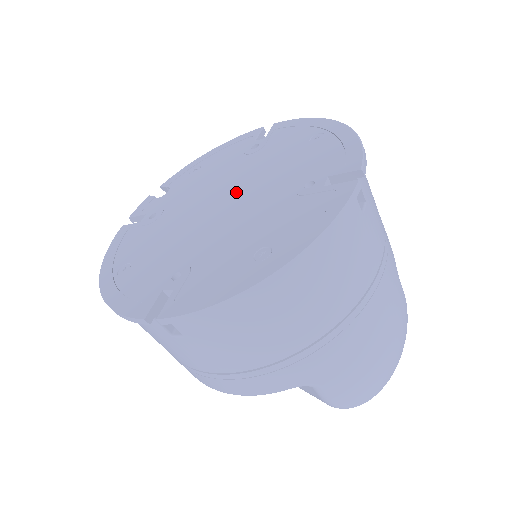
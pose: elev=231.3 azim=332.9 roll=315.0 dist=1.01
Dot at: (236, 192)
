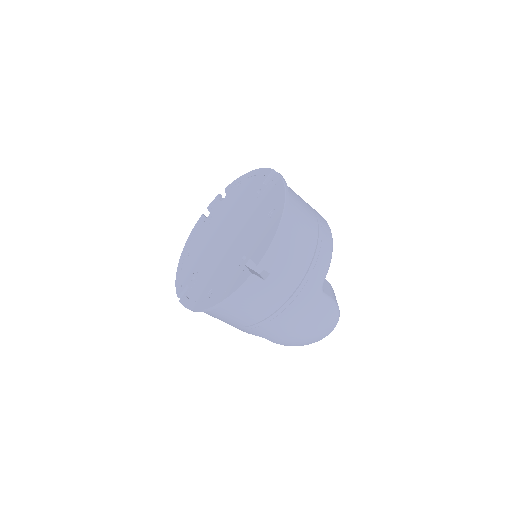
Dot at: (232, 232)
